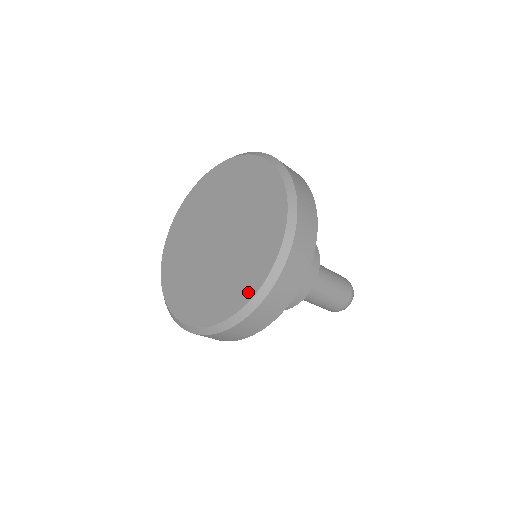
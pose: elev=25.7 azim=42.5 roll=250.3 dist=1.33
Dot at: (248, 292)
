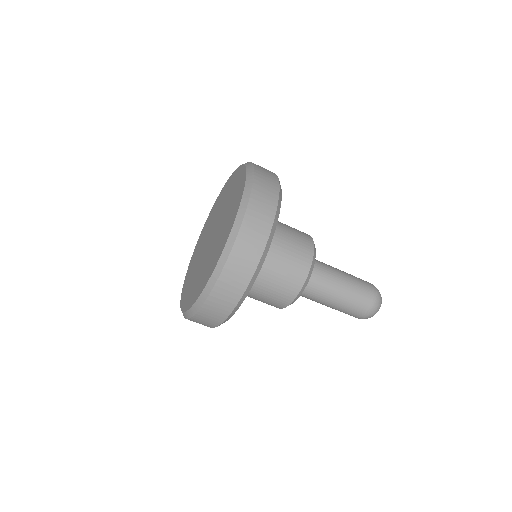
Dot at: (201, 289)
